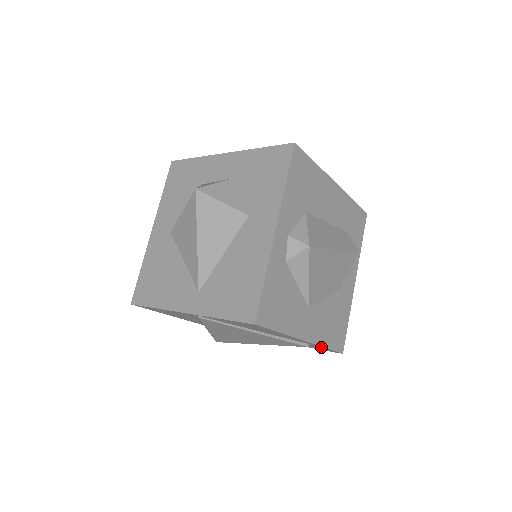
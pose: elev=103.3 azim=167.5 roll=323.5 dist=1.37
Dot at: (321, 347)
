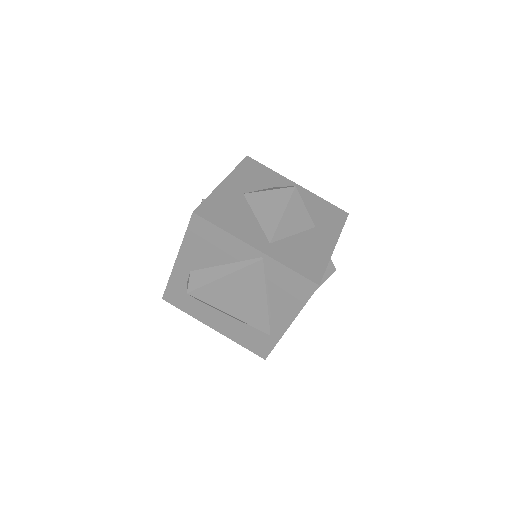
Dot at: (272, 342)
